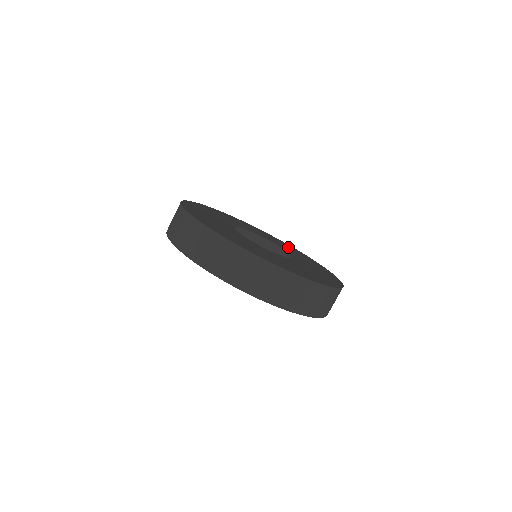
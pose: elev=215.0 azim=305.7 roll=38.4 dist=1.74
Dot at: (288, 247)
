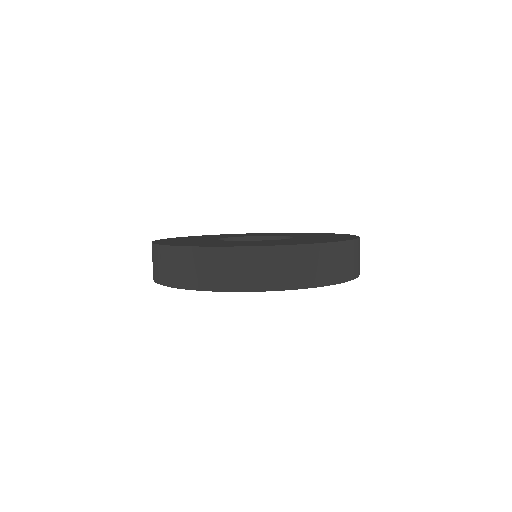
Dot at: occluded
